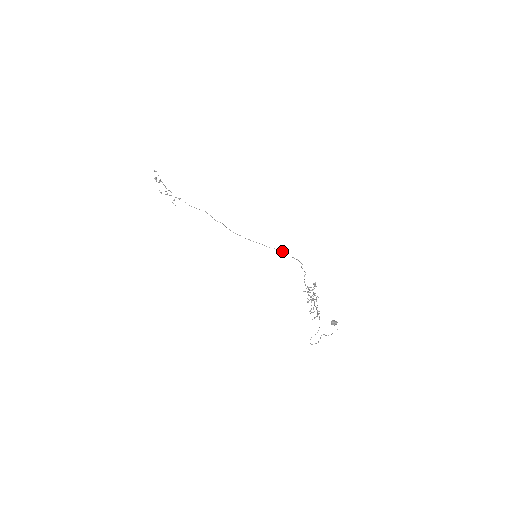
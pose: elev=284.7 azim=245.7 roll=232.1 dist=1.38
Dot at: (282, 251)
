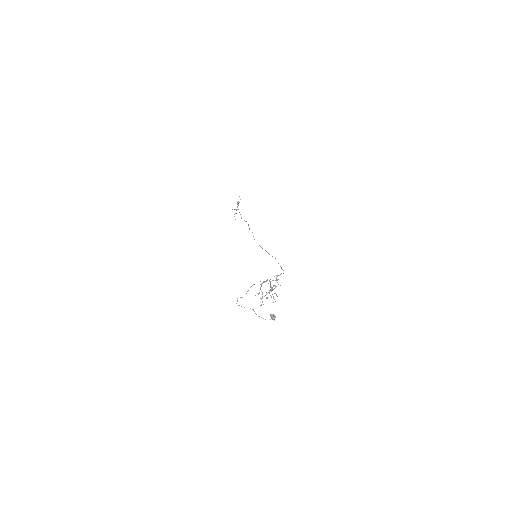
Dot at: occluded
